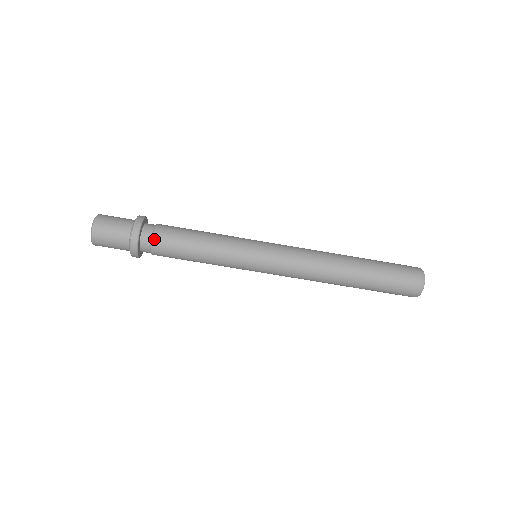
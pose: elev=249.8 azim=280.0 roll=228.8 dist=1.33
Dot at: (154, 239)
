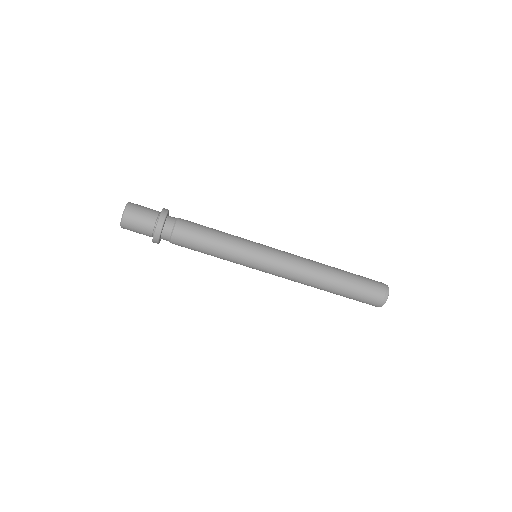
Dot at: (174, 233)
